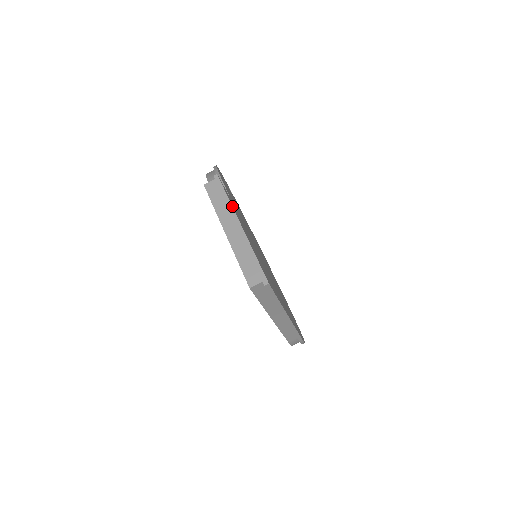
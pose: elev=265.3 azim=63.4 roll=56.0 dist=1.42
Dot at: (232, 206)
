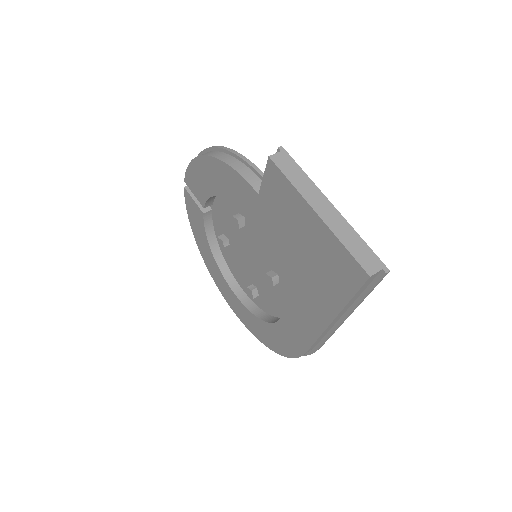
Dot at: (314, 183)
